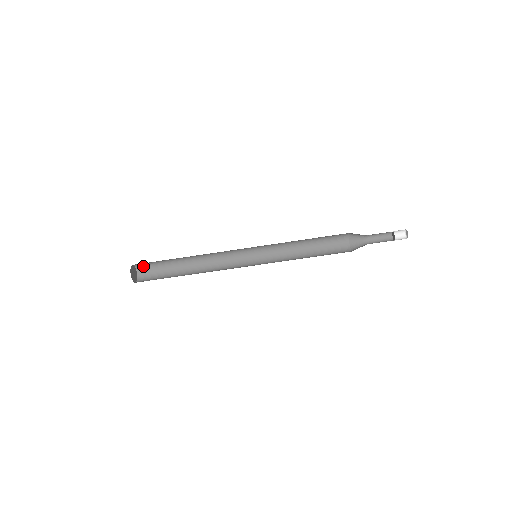
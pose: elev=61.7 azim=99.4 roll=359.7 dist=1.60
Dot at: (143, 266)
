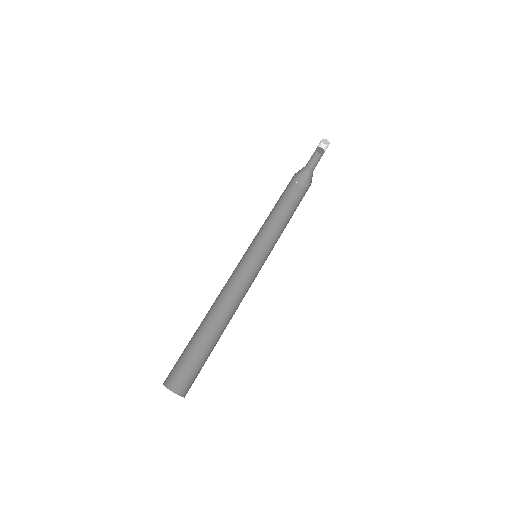
Dot at: (173, 378)
